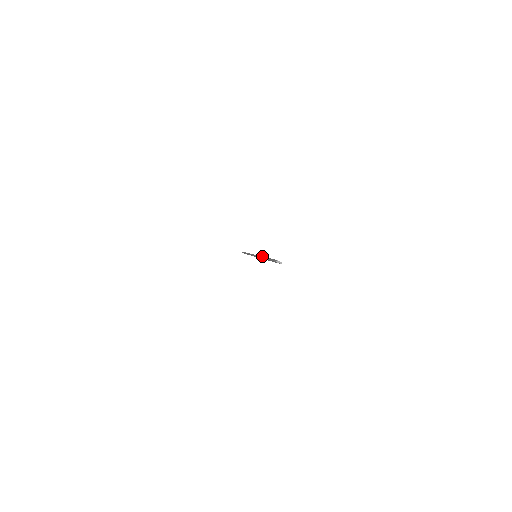
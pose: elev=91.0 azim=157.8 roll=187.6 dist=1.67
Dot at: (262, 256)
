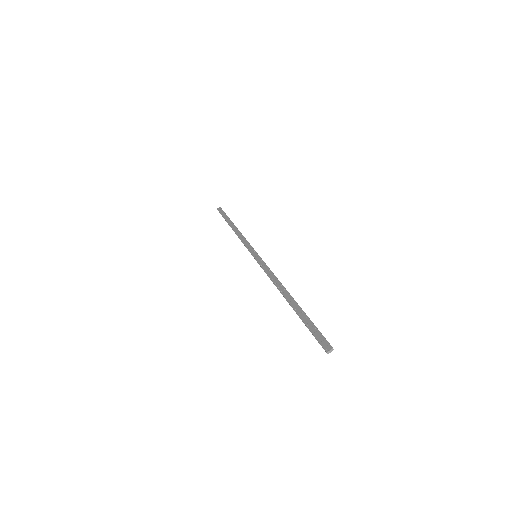
Dot at: occluded
